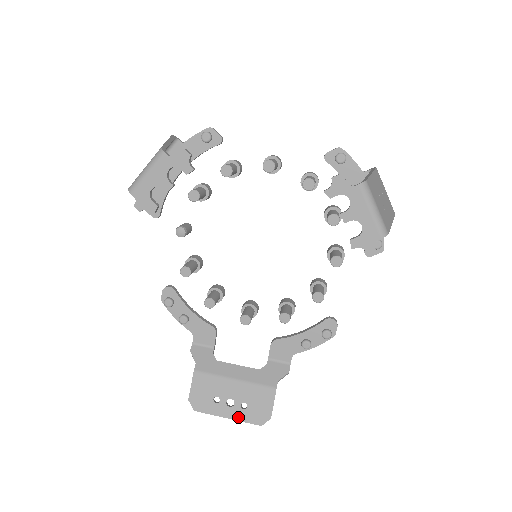
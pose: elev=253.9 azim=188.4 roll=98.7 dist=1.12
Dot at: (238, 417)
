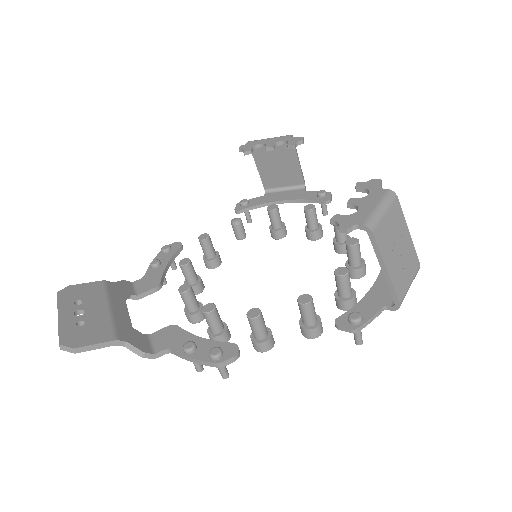
Dot at: (63, 323)
